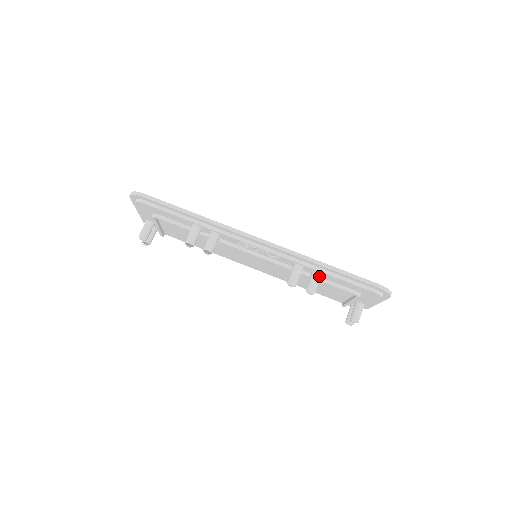
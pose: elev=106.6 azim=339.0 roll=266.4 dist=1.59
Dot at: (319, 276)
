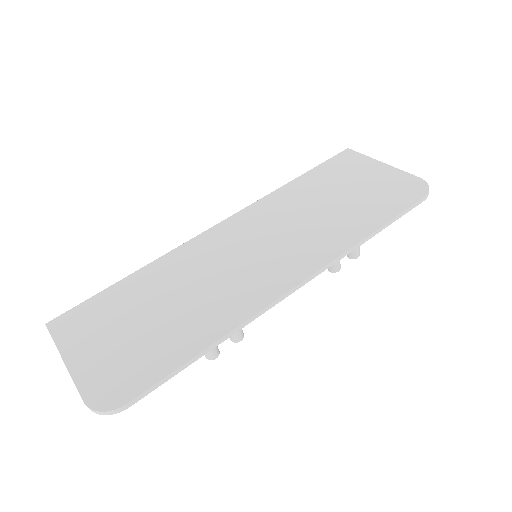
Dot at: occluded
